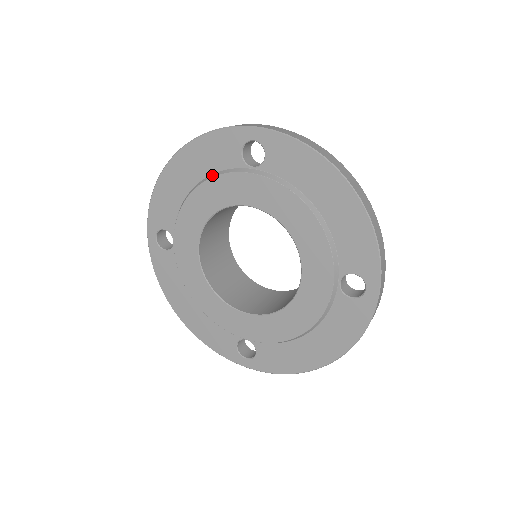
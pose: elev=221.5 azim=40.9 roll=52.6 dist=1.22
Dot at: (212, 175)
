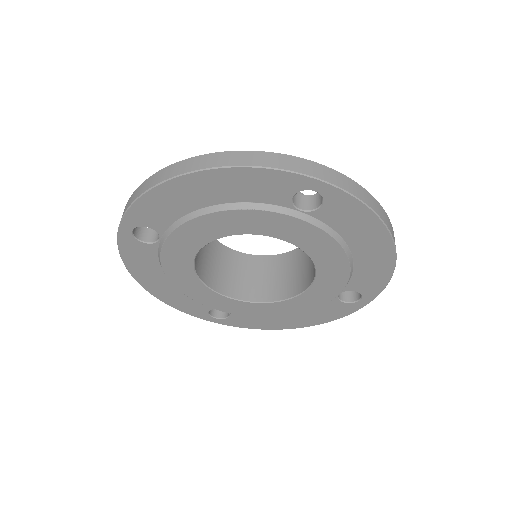
Dot at: (245, 205)
